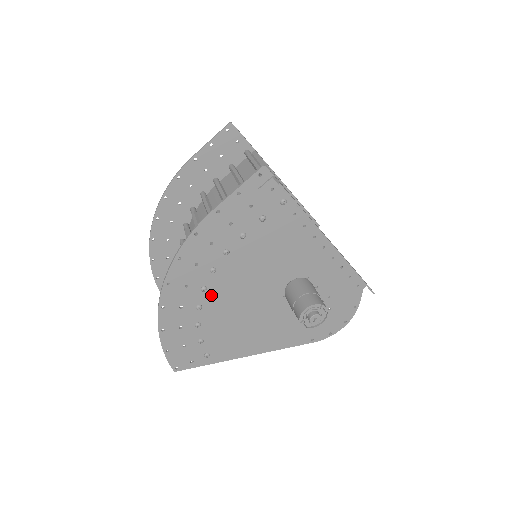
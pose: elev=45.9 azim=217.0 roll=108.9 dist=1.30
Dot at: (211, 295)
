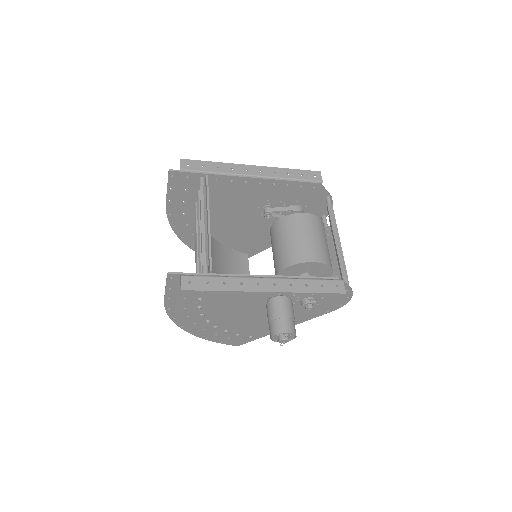
Dot at: (217, 321)
